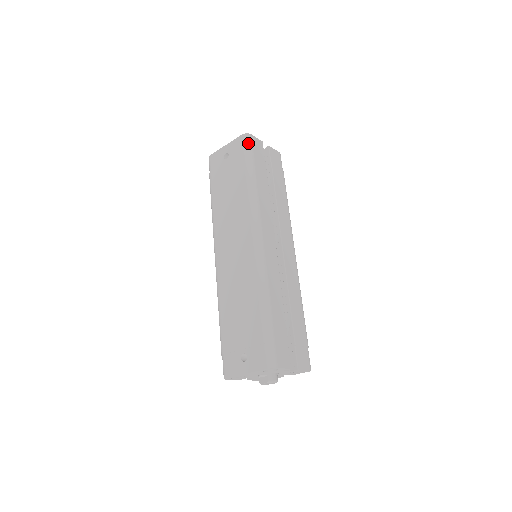
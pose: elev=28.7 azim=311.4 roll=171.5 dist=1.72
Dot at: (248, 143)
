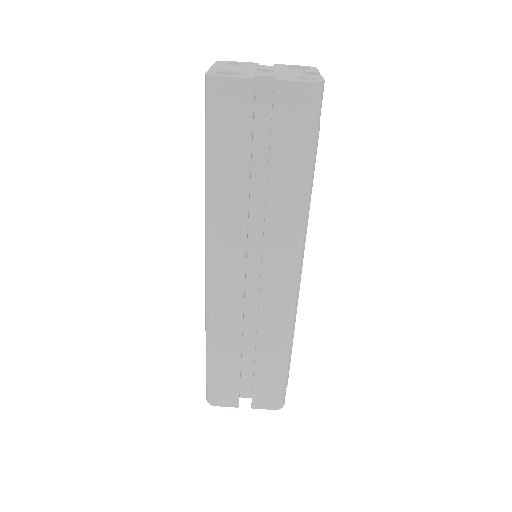
Dot at: (209, 100)
